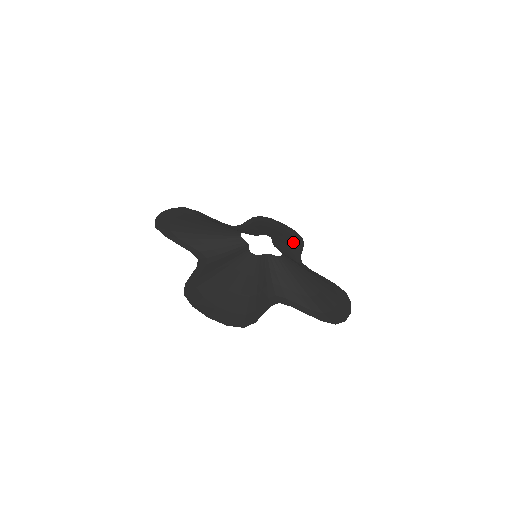
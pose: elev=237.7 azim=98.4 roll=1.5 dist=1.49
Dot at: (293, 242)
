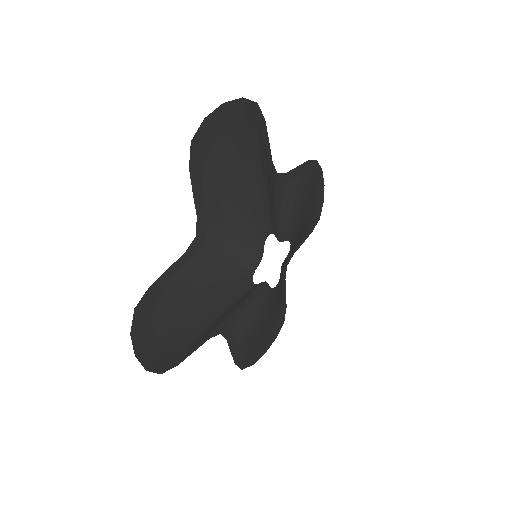
Dot at: (306, 232)
